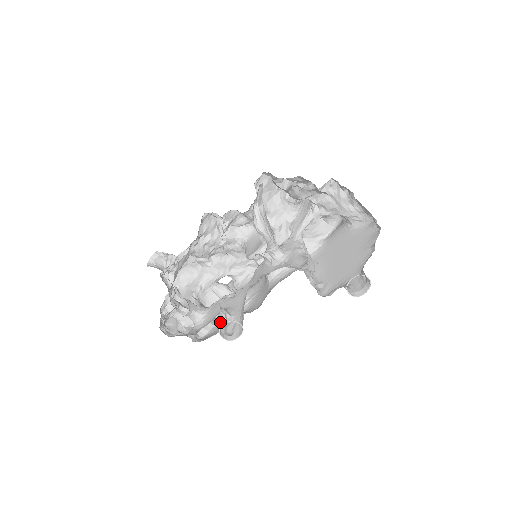
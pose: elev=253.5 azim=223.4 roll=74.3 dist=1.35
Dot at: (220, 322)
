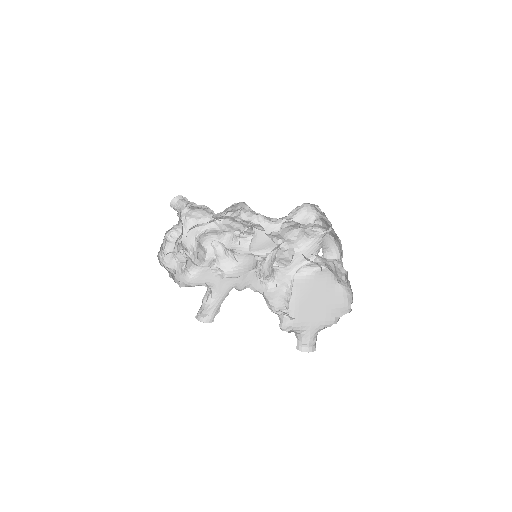
Dot at: occluded
